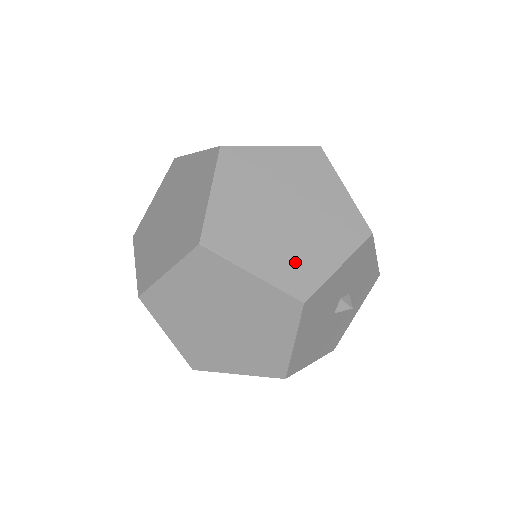
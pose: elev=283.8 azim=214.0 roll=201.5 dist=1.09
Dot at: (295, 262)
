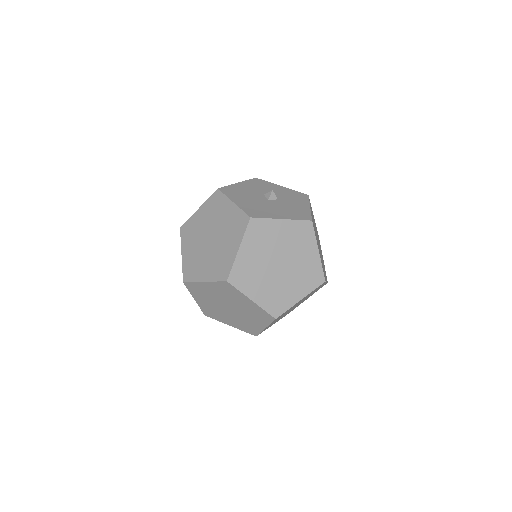
Dot at: occluded
